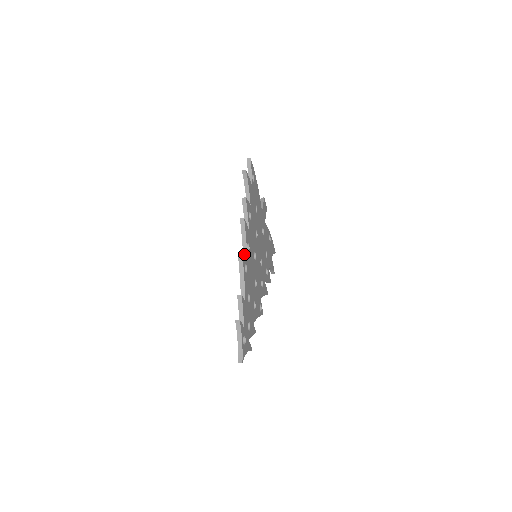
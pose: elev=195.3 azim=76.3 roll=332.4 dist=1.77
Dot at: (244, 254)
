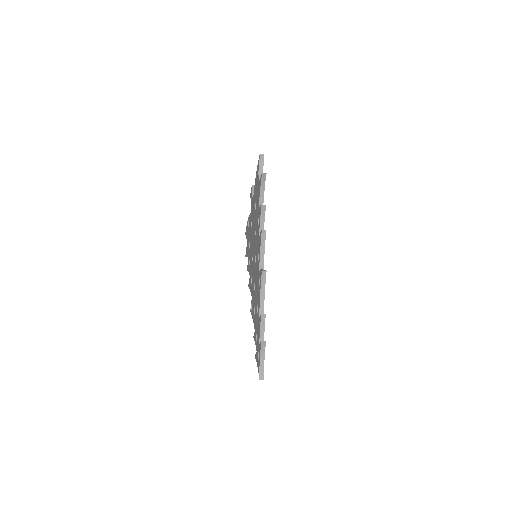
Dot at: (260, 265)
